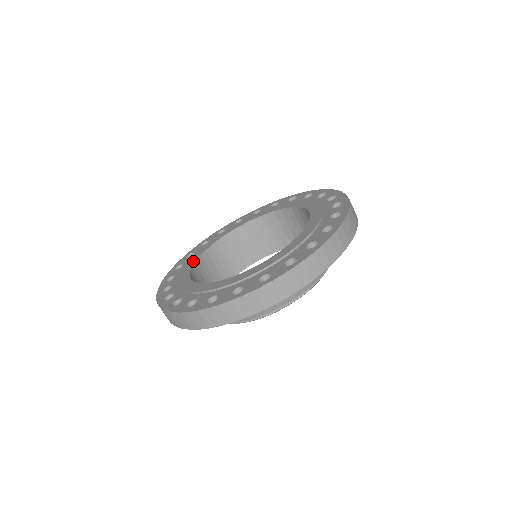
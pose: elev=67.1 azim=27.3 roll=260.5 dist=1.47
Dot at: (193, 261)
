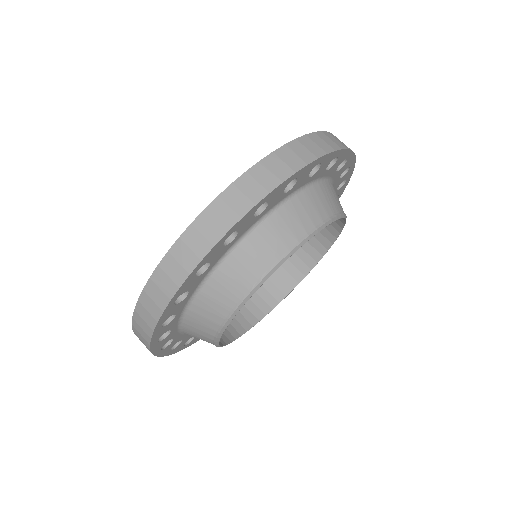
Dot at: occluded
